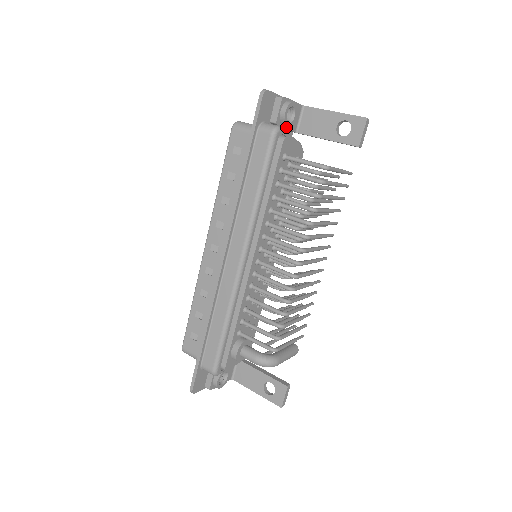
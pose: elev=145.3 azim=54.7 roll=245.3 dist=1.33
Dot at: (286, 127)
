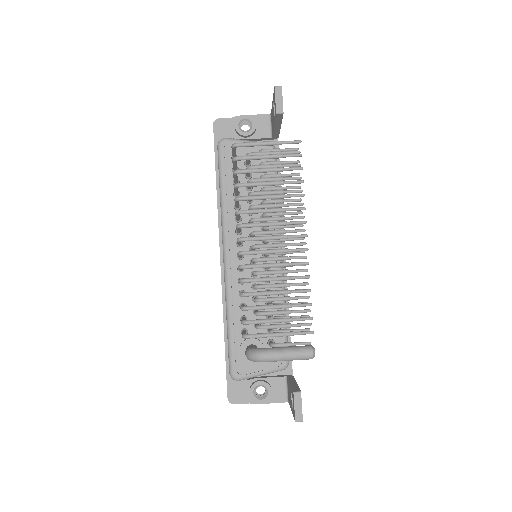
Dot at: (252, 137)
